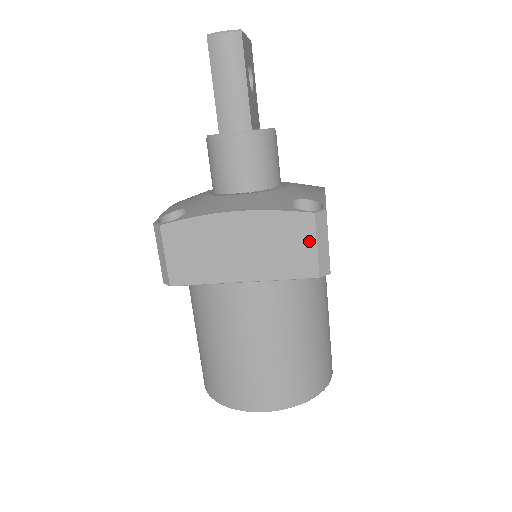
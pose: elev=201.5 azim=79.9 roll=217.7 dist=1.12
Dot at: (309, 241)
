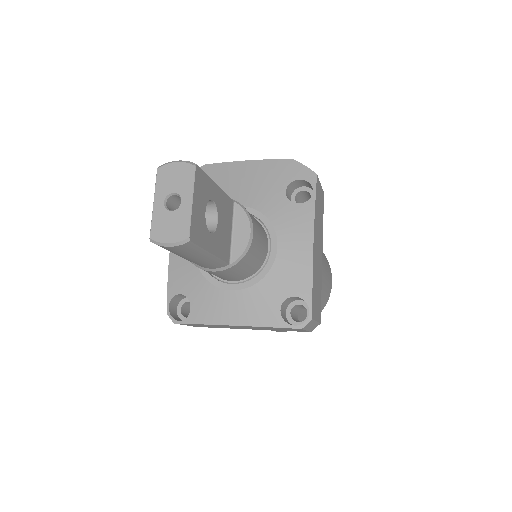
Dot at: (300, 330)
